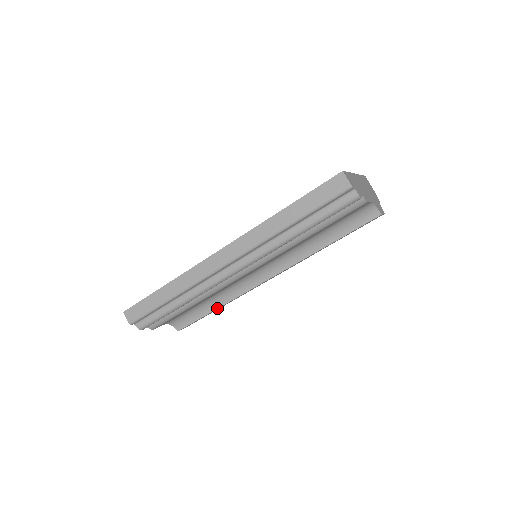
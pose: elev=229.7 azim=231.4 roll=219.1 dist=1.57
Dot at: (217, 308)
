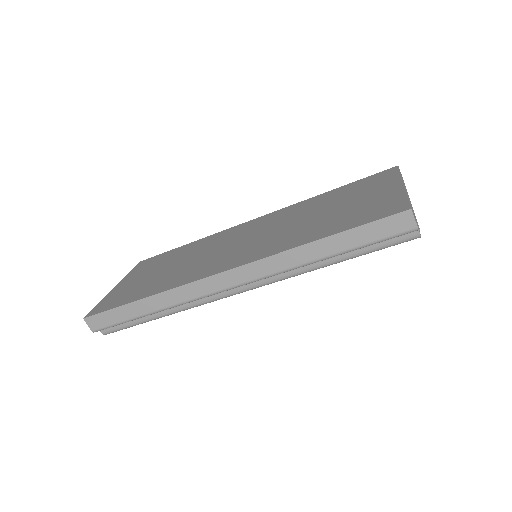
Dot at: occluded
